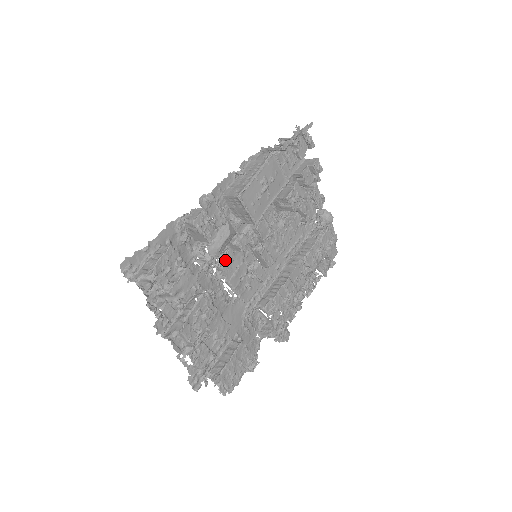
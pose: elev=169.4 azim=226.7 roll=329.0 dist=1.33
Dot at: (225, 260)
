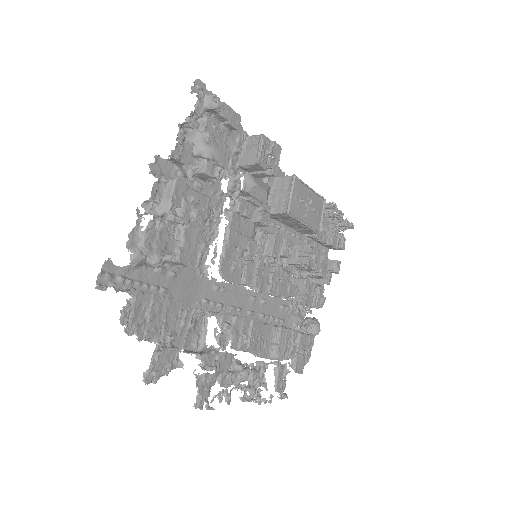
Dot at: (245, 205)
